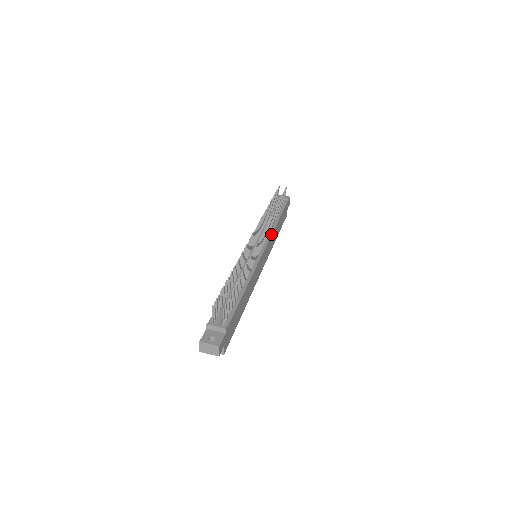
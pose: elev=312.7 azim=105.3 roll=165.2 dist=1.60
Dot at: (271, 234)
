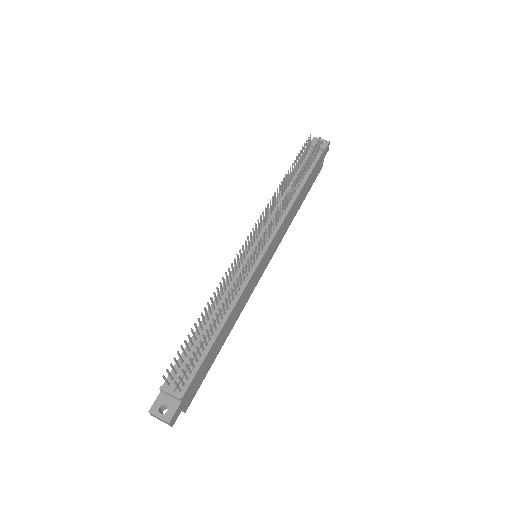
Dot at: (282, 221)
